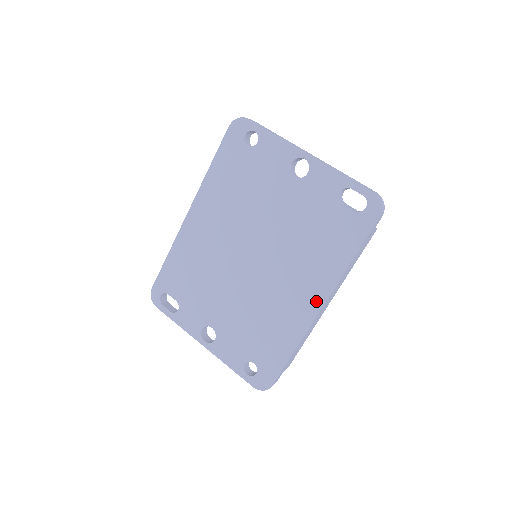
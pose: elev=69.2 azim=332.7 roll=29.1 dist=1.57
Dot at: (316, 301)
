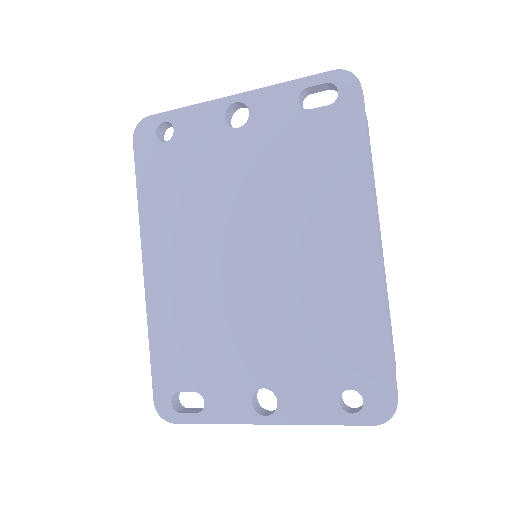
Dot at: (365, 238)
